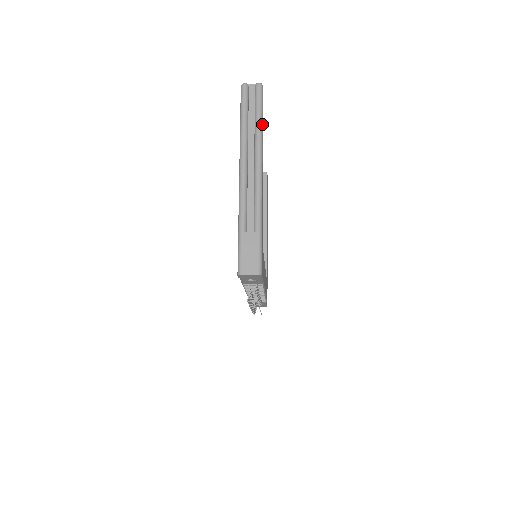
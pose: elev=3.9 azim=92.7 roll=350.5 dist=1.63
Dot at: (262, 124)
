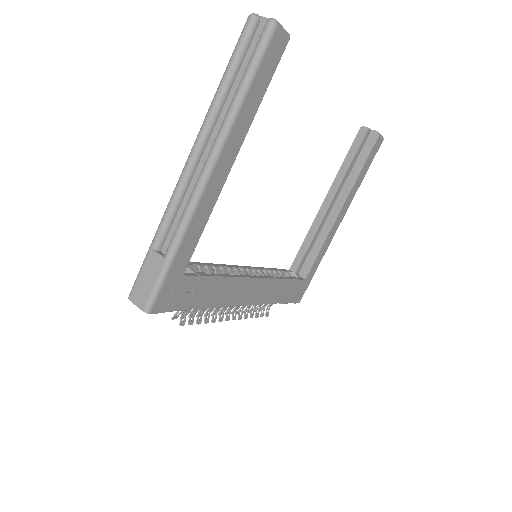
Dot at: (244, 96)
